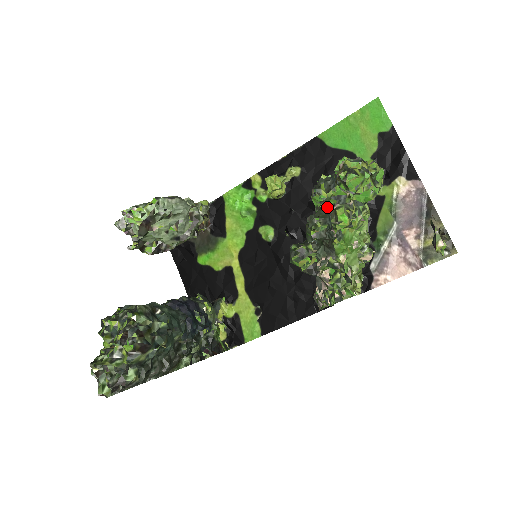
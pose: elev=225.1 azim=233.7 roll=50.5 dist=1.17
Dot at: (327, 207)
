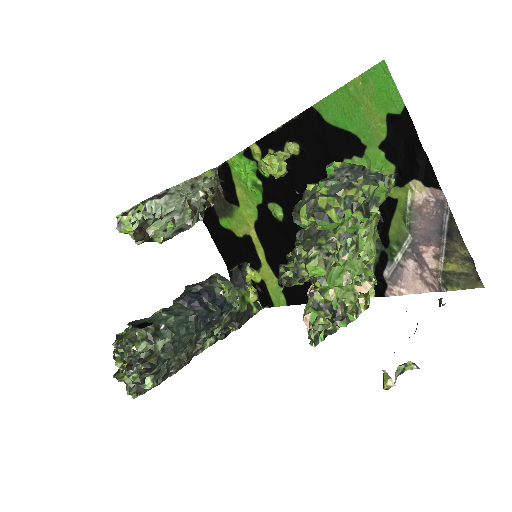
Dot at: occluded
